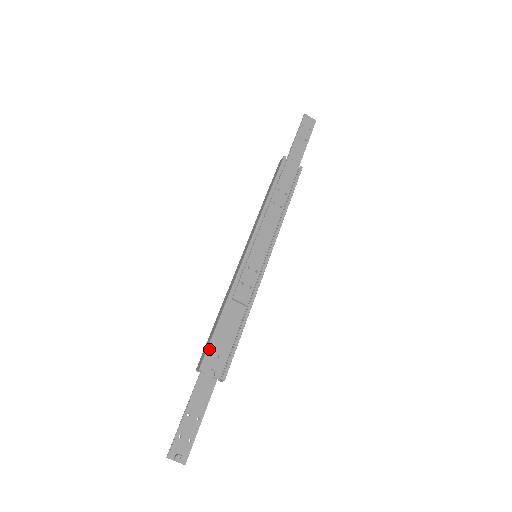
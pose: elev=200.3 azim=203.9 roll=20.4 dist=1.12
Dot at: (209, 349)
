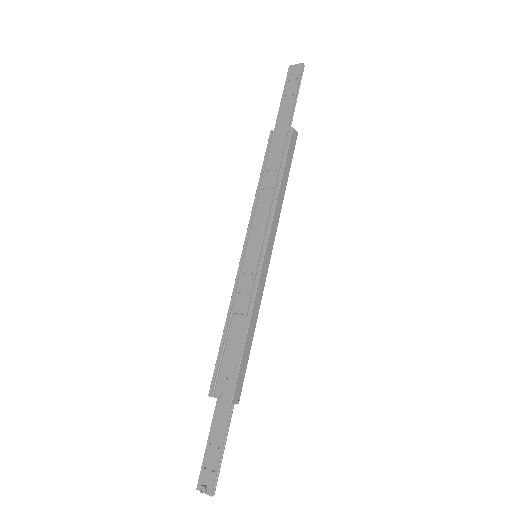
Dot at: (215, 373)
